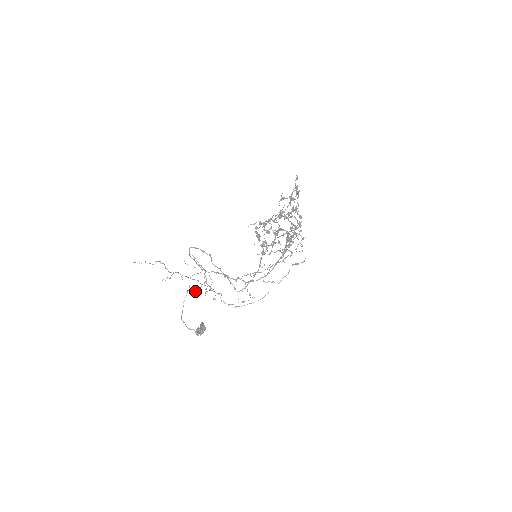
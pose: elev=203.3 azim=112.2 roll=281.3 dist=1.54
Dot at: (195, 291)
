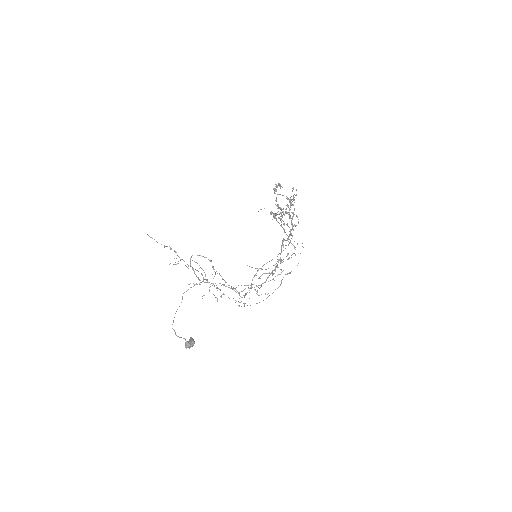
Dot at: occluded
